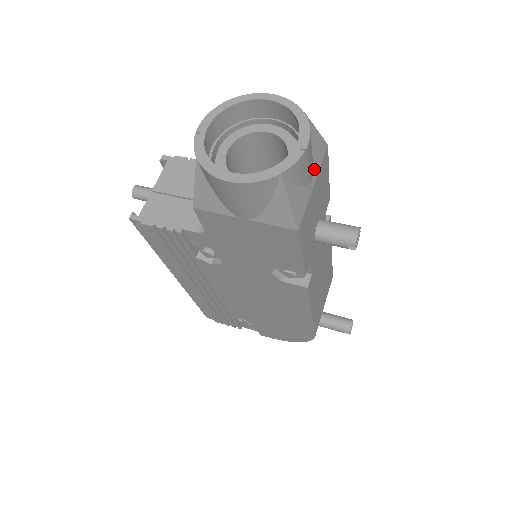
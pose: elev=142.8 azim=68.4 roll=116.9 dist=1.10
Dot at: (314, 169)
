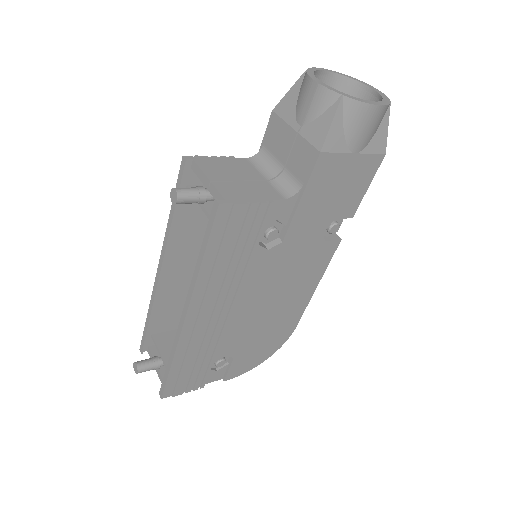
Dot at: occluded
